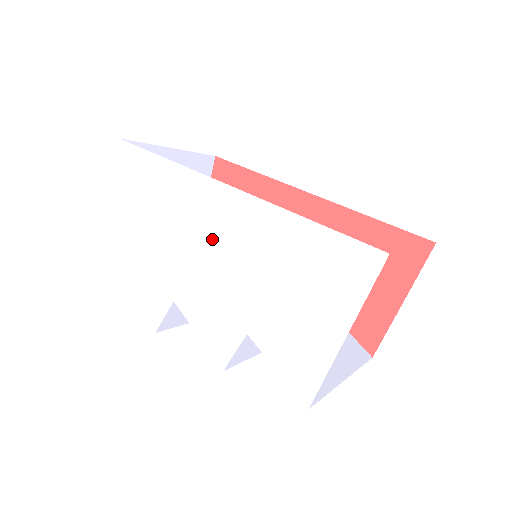
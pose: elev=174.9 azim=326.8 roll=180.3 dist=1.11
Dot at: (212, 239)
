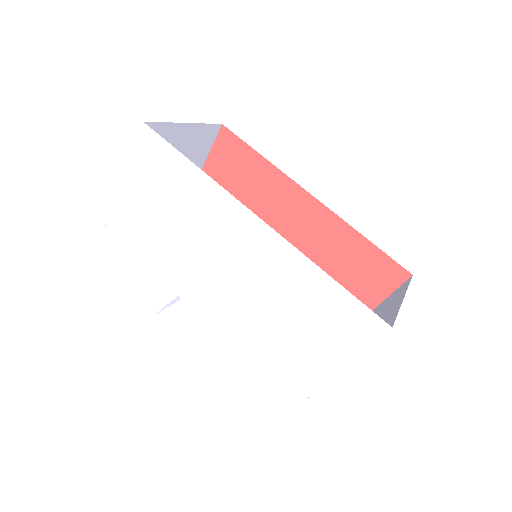
Dot at: (230, 257)
